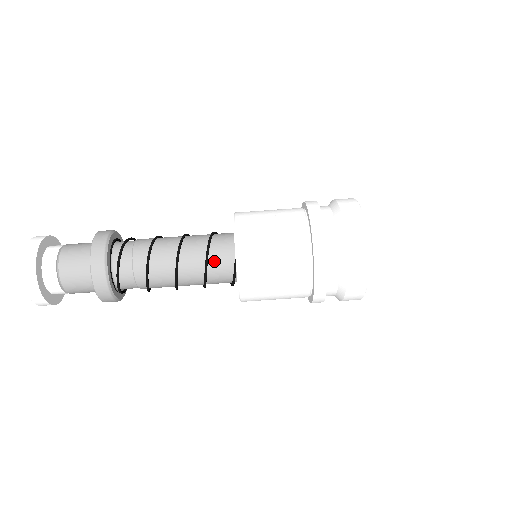
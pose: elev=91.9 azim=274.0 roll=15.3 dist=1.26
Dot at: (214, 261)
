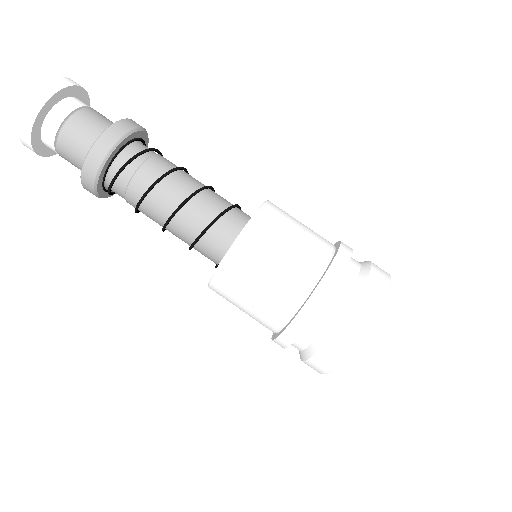
Dot at: (202, 247)
